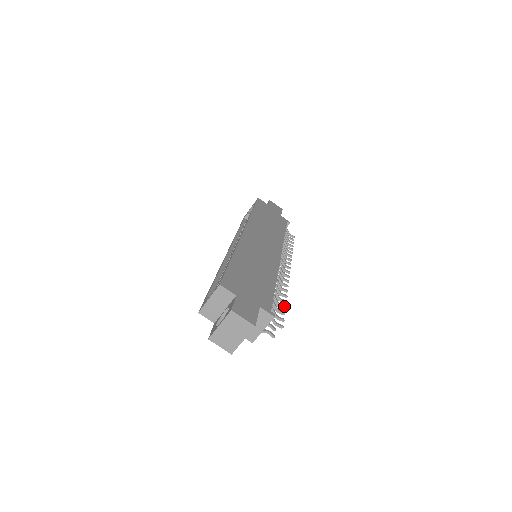
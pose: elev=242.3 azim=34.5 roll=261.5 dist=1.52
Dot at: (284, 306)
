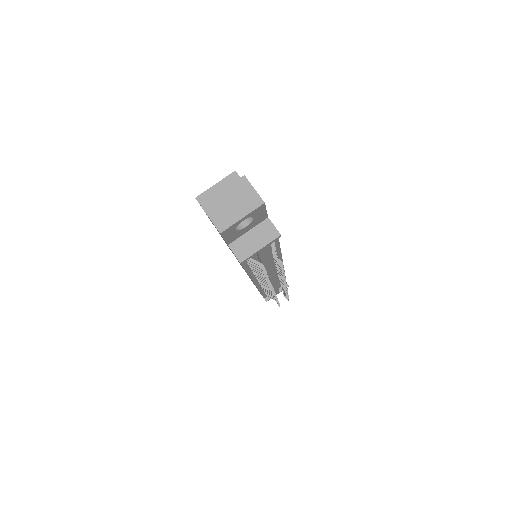
Dot at: occluded
